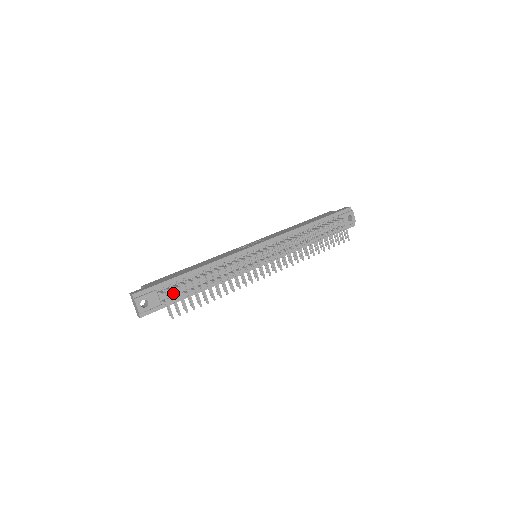
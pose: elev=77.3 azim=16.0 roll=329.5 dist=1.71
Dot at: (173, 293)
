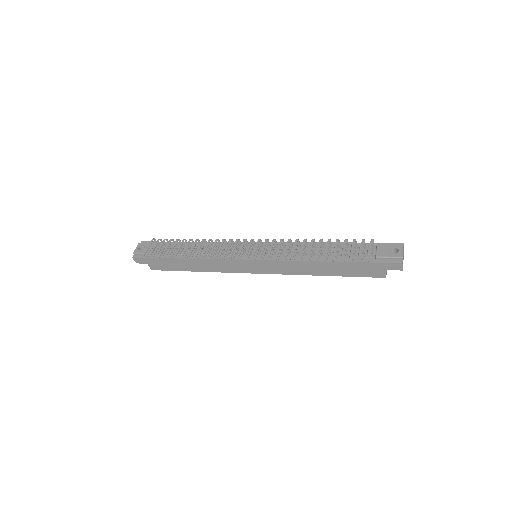
Dot at: occluded
